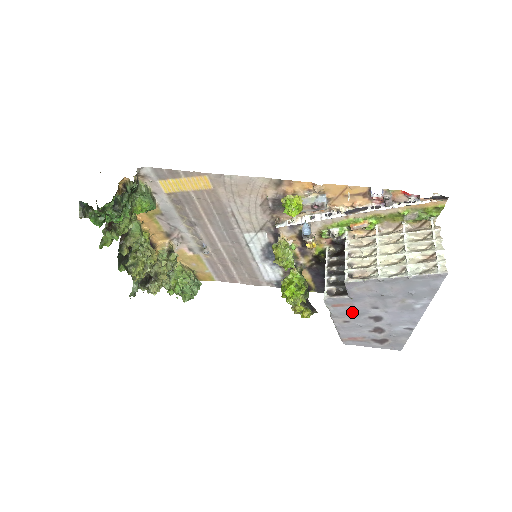
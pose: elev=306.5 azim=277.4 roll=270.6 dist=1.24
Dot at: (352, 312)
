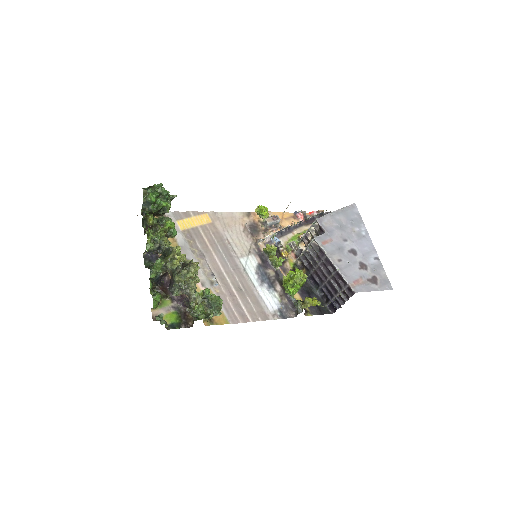
Dot at: (336, 248)
